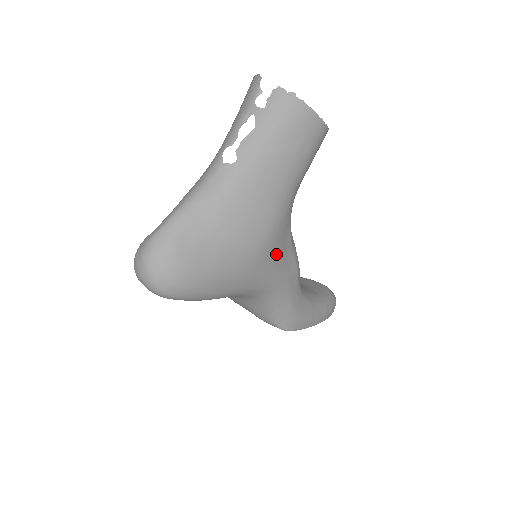
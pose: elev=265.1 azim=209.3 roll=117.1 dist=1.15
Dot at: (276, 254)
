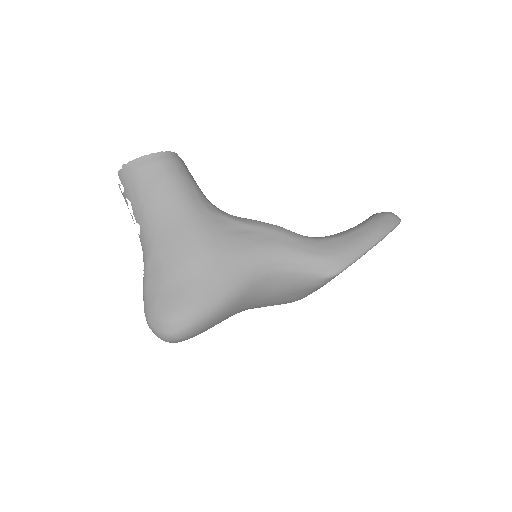
Dot at: (229, 239)
